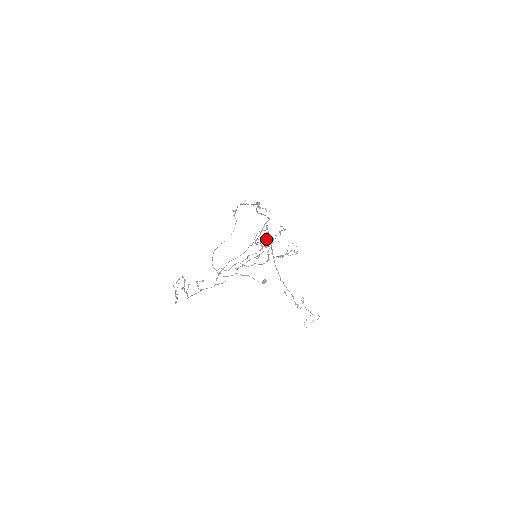
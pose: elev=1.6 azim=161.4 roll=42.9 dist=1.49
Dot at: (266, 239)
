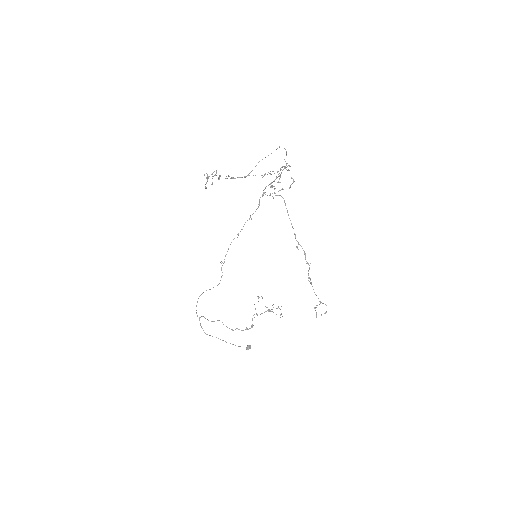
Dot at: (285, 167)
